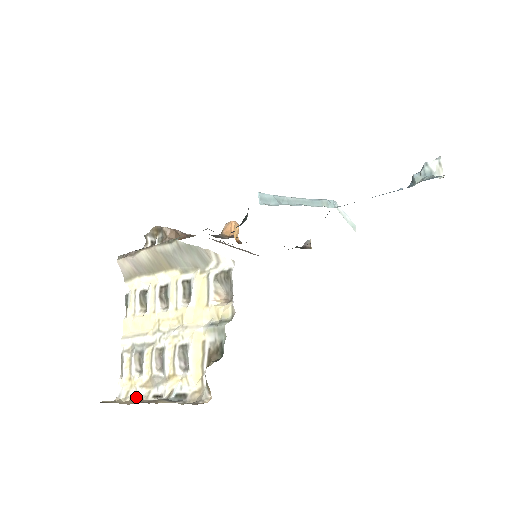
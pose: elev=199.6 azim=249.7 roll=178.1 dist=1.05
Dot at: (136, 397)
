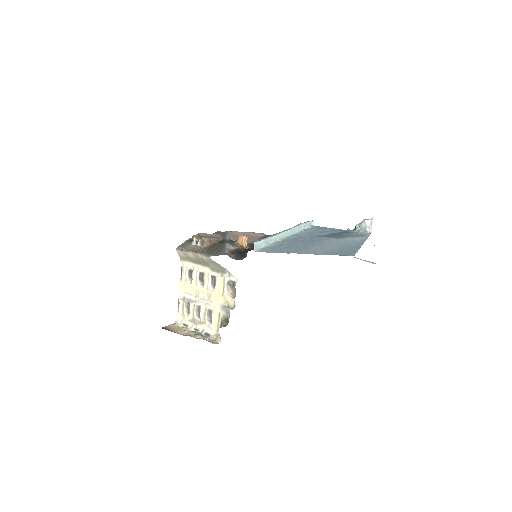
Dot at: (186, 325)
